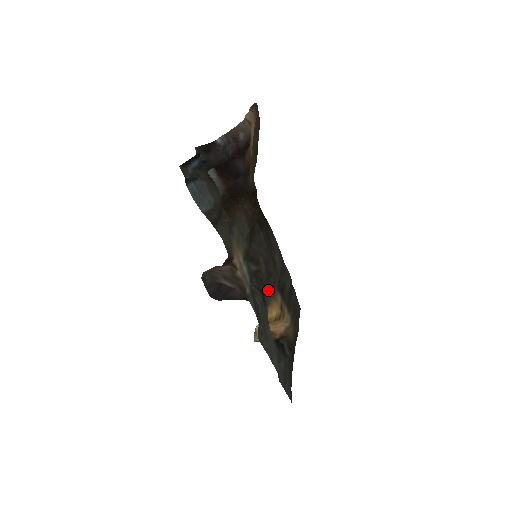
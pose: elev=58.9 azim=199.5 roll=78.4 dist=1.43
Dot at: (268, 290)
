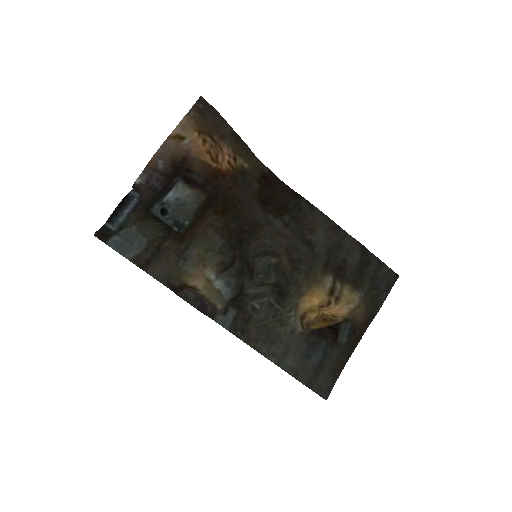
Dot at: (298, 280)
